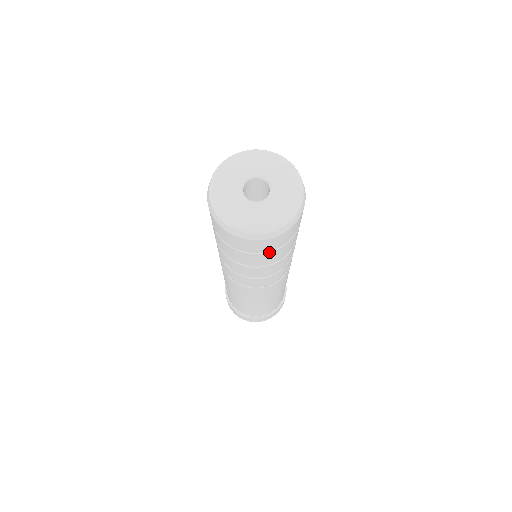
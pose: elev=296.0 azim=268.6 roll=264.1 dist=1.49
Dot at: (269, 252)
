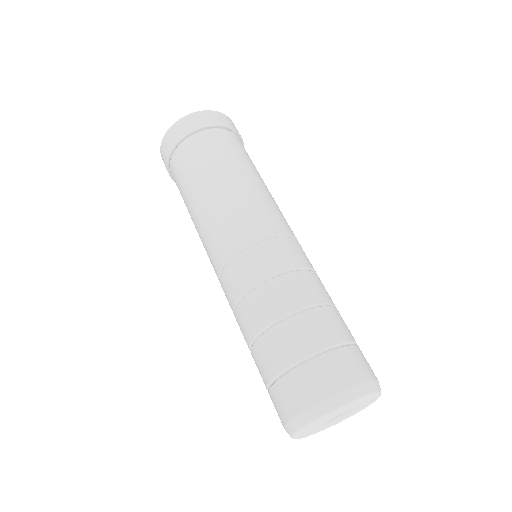
Dot at: occluded
